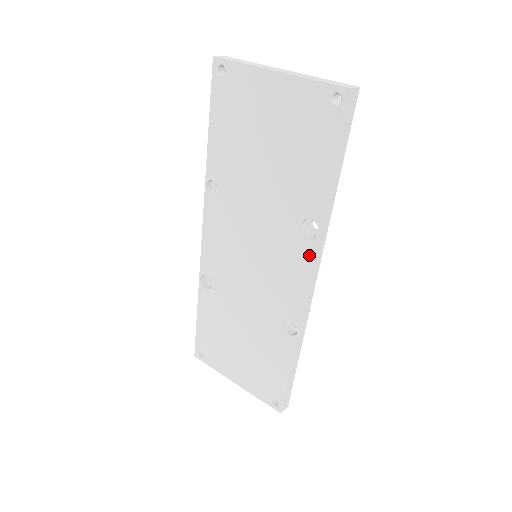
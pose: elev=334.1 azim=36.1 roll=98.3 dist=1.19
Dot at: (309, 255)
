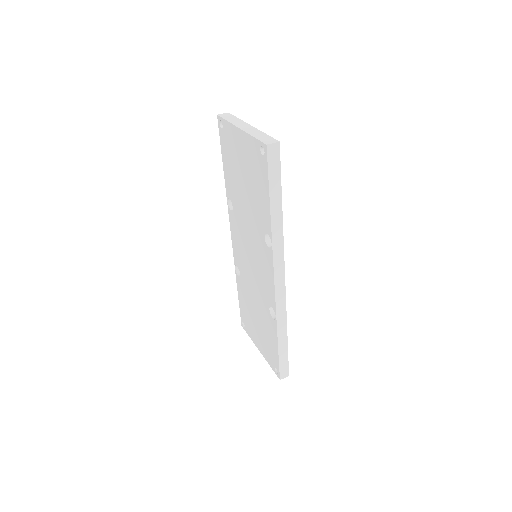
Dot at: (271, 260)
